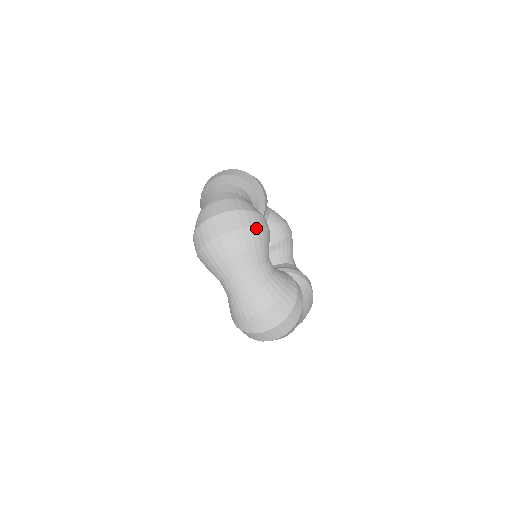
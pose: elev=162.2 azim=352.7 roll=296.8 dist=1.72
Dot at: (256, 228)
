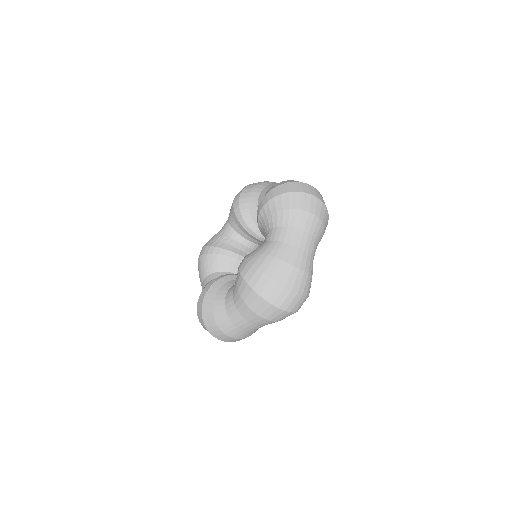
Dot at: occluded
